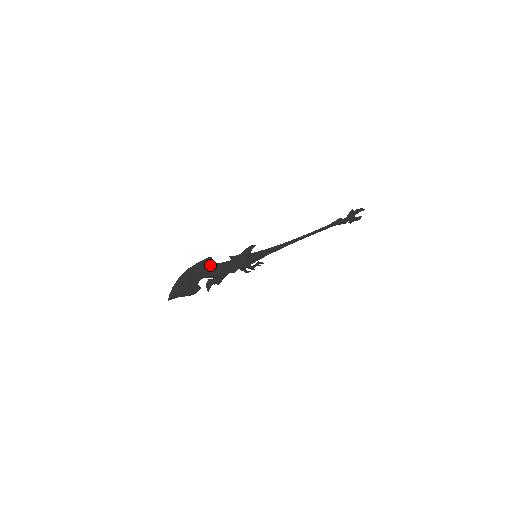
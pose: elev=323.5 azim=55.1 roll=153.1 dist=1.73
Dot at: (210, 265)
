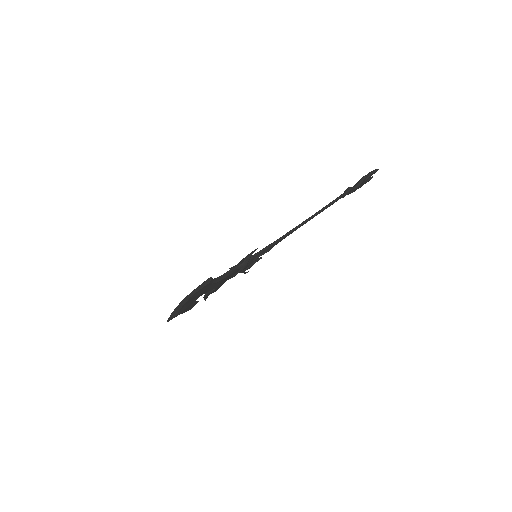
Dot at: (210, 284)
